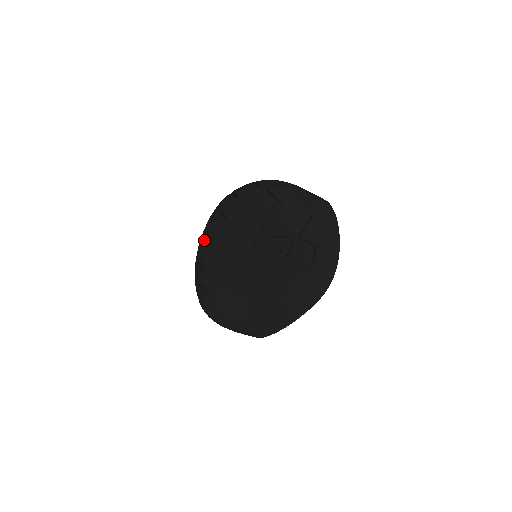
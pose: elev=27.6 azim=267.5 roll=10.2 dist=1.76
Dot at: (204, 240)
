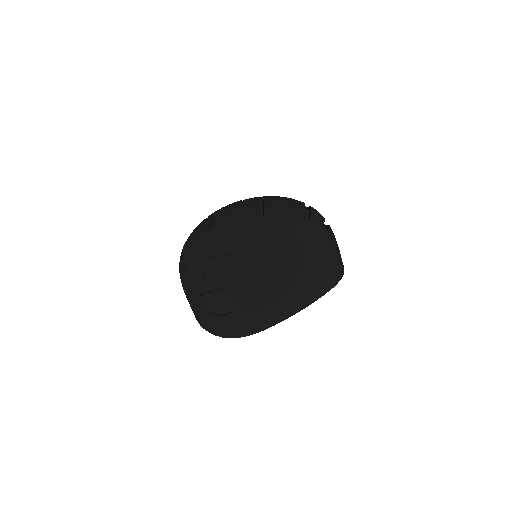
Dot at: (225, 214)
